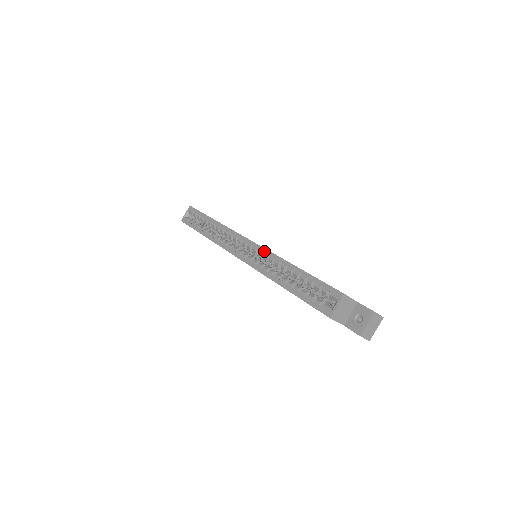
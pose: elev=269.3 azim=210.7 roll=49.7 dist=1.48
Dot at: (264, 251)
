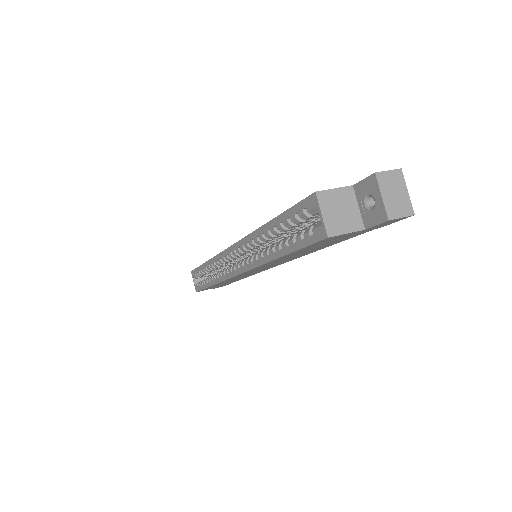
Dot at: (242, 243)
